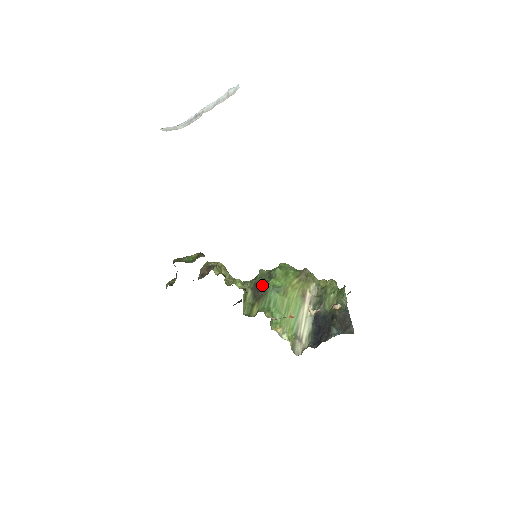
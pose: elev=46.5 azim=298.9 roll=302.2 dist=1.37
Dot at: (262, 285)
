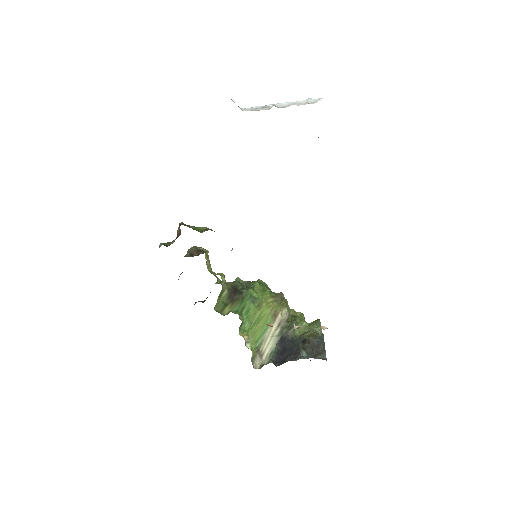
Dot at: (241, 290)
